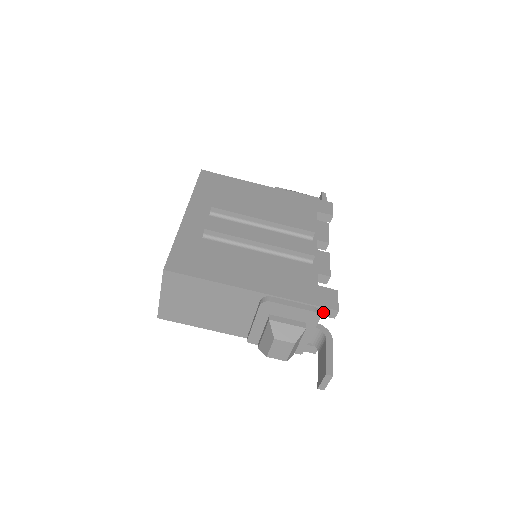
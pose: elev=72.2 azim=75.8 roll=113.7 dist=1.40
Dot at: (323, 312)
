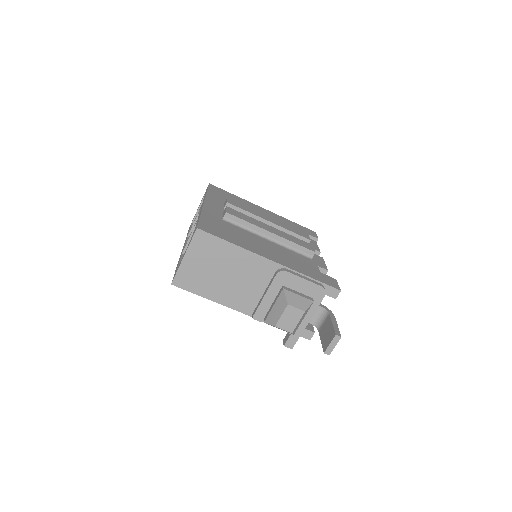
Dot at: (327, 291)
